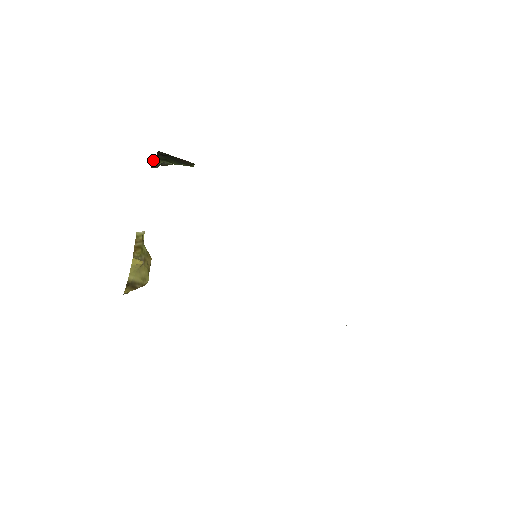
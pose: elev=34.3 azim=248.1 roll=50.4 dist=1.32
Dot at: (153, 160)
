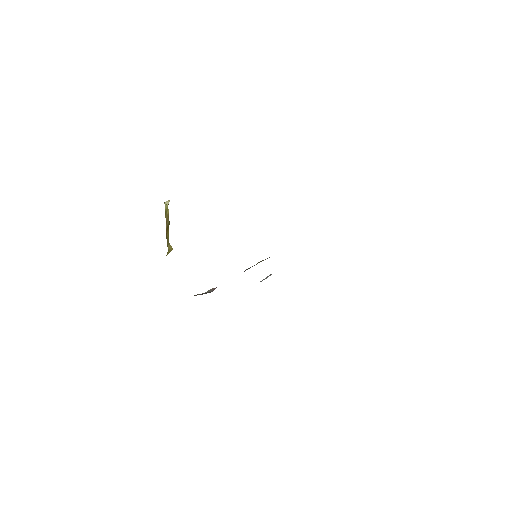
Dot at: occluded
